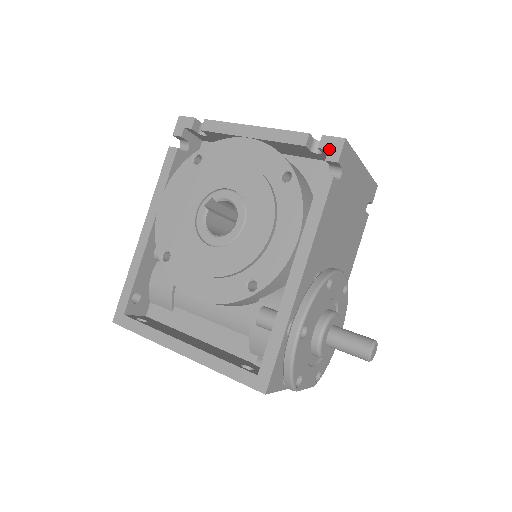
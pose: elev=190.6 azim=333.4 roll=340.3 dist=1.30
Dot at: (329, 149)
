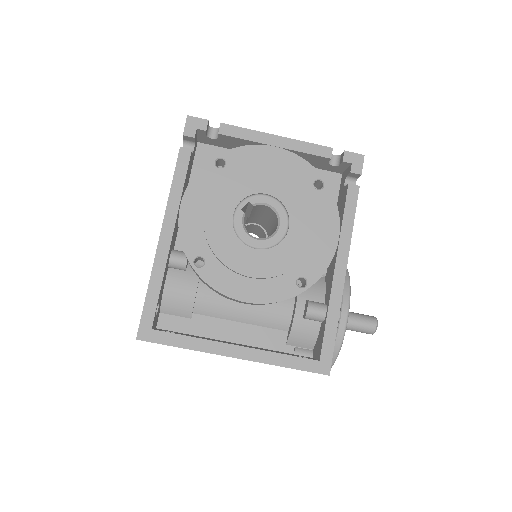
Dot at: (352, 163)
